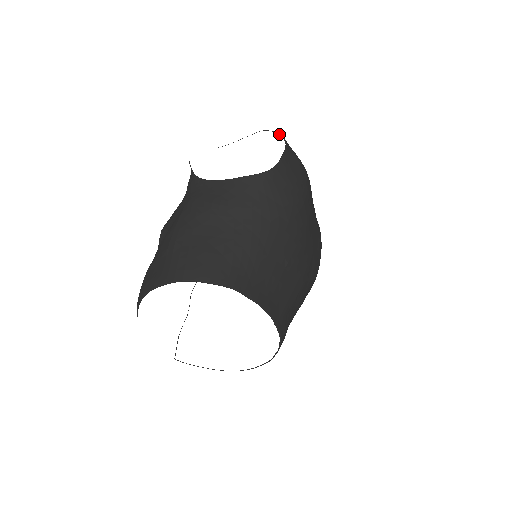
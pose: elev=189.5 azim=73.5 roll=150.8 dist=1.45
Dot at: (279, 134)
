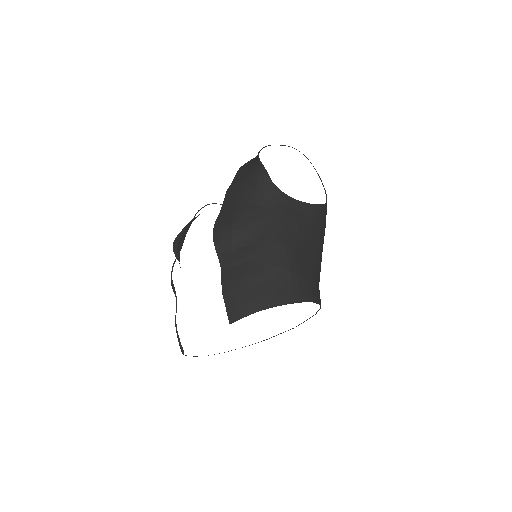
Dot at: (308, 159)
